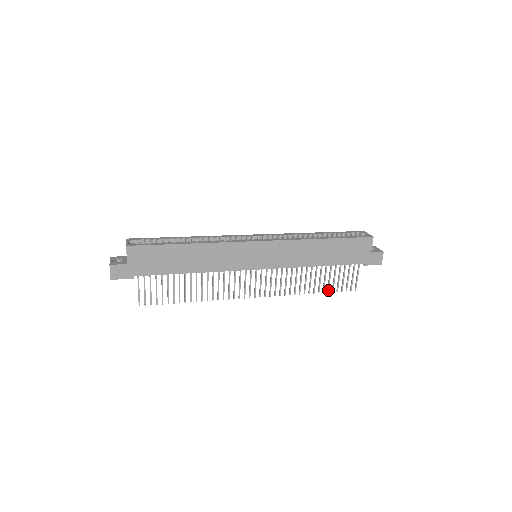
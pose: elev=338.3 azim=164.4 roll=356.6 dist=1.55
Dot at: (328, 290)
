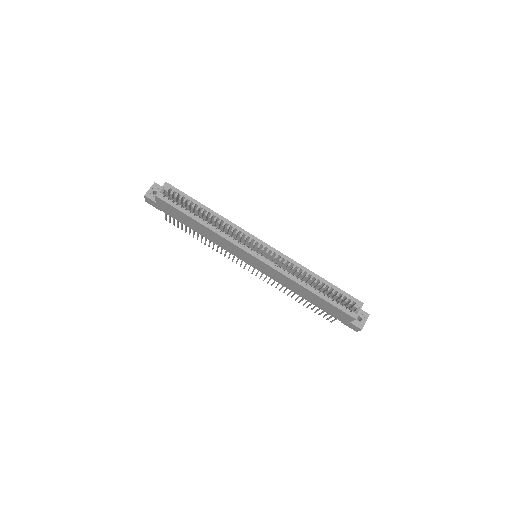
Dot at: (307, 307)
